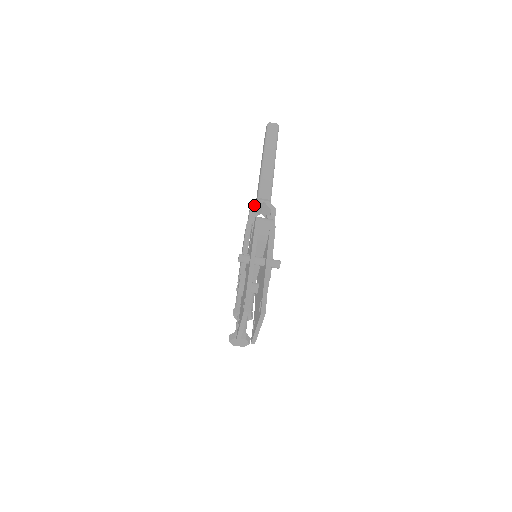
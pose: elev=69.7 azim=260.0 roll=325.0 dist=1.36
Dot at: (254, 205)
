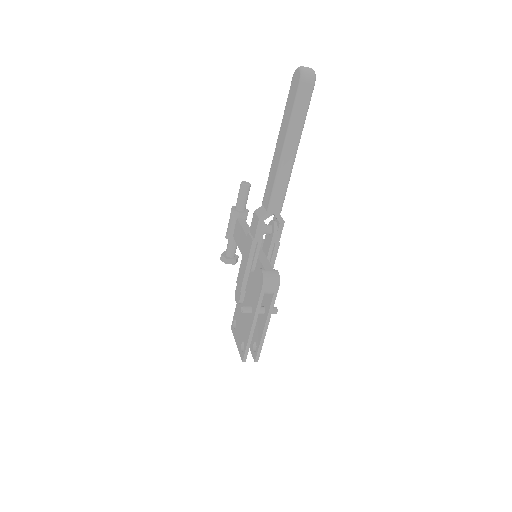
Dot at: (263, 219)
